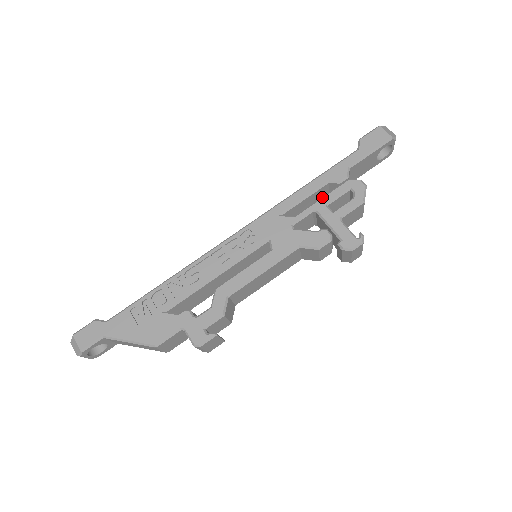
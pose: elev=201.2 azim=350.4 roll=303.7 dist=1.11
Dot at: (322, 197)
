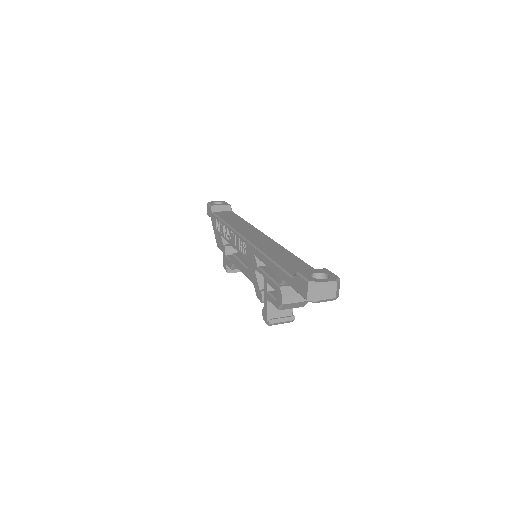
Dot at: (269, 276)
